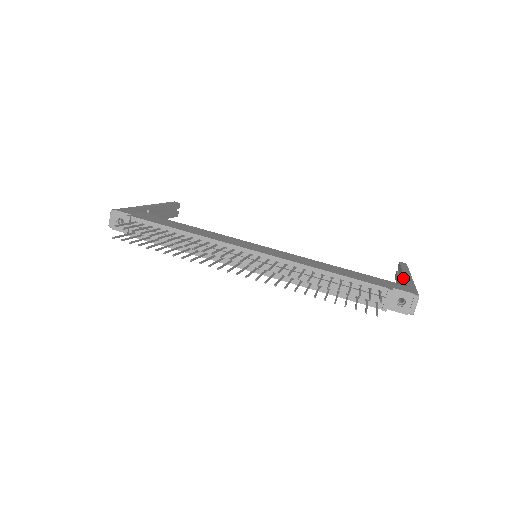
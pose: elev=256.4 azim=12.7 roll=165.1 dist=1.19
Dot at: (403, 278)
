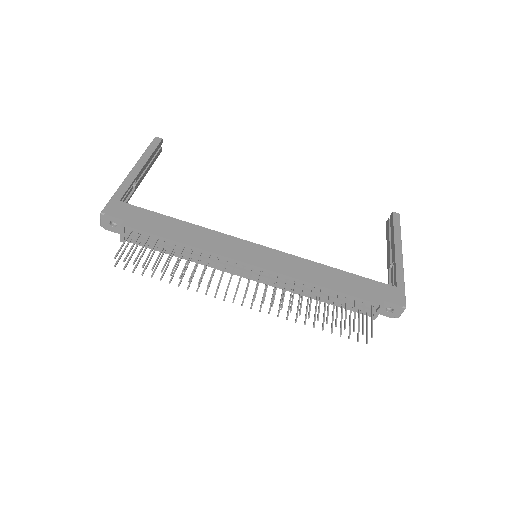
Dot at: (394, 260)
